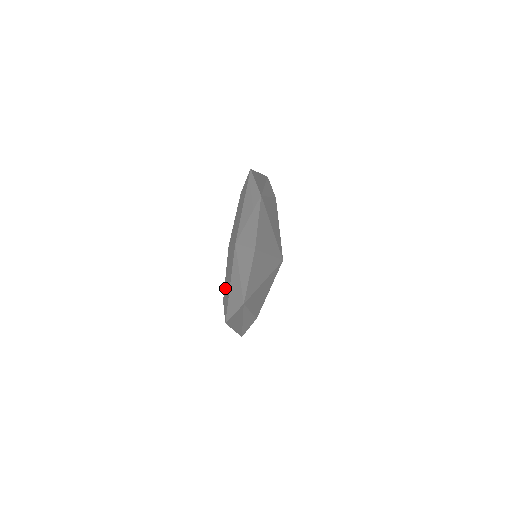
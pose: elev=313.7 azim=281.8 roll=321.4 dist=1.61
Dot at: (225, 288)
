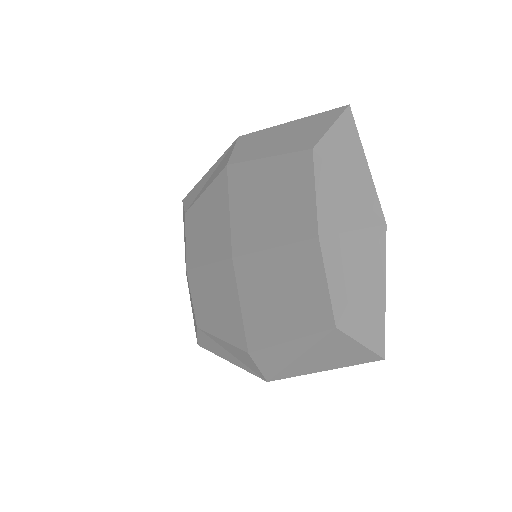
Dot at: (344, 305)
